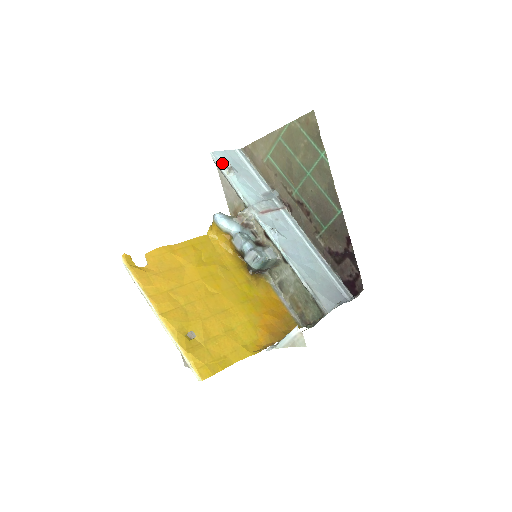
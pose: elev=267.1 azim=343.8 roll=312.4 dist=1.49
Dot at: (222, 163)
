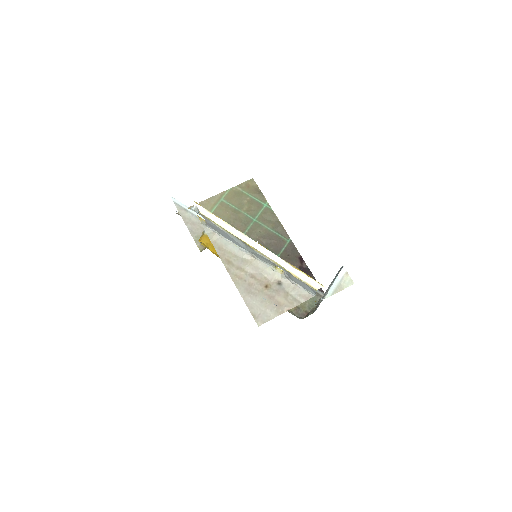
Dot at: (184, 205)
